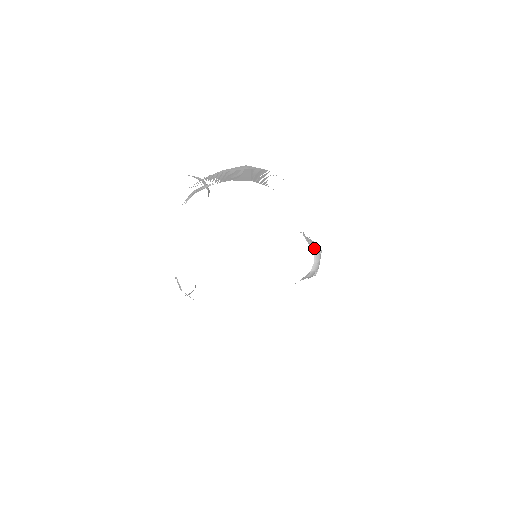
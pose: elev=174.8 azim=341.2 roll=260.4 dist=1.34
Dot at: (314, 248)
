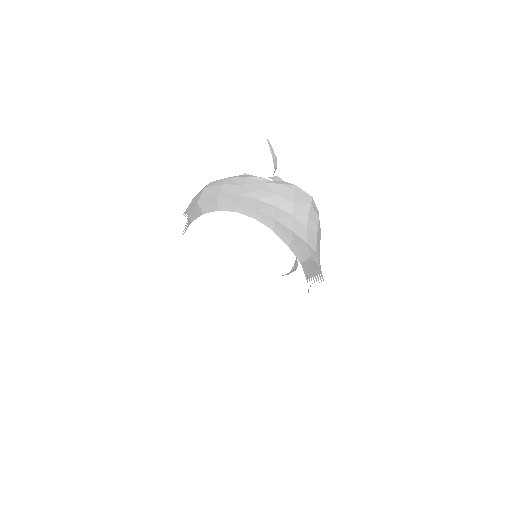
Dot at: (293, 270)
